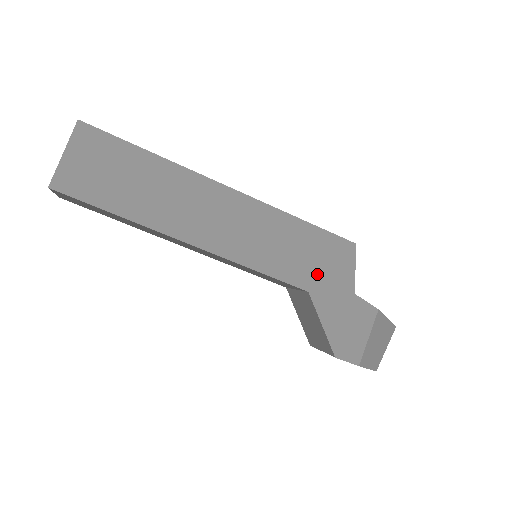
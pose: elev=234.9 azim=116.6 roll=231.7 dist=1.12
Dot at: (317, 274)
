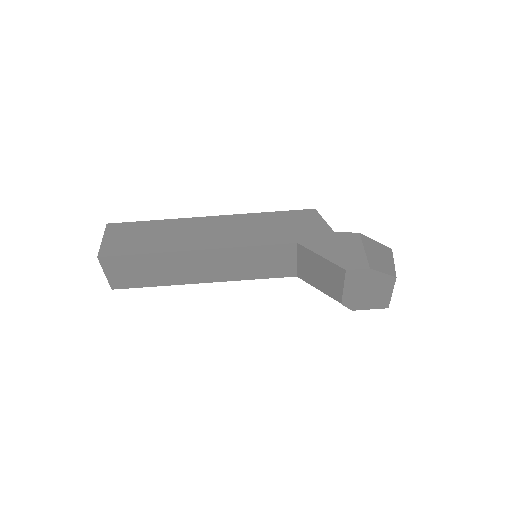
Dot at: (297, 232)
